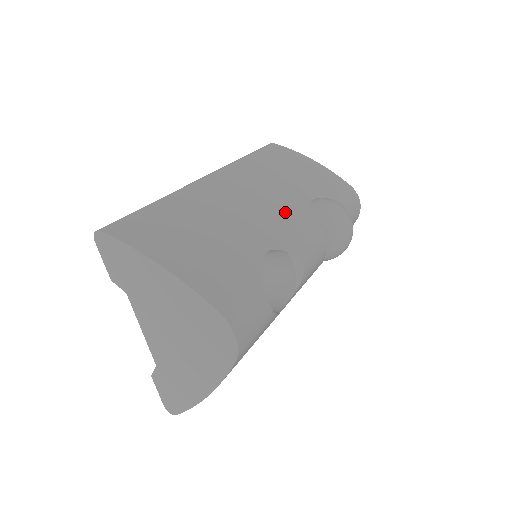
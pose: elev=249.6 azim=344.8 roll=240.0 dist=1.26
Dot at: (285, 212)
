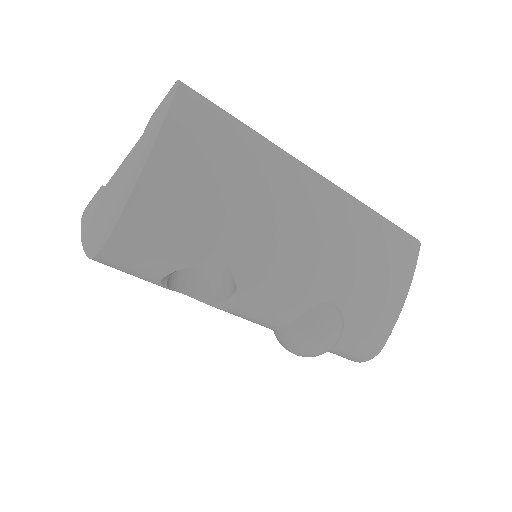
Dot at: (297, 275)
